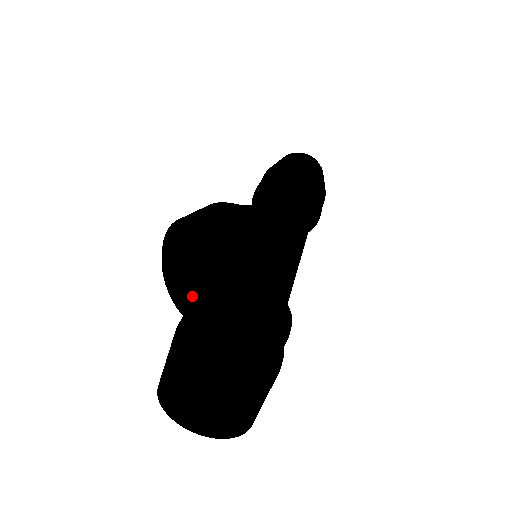
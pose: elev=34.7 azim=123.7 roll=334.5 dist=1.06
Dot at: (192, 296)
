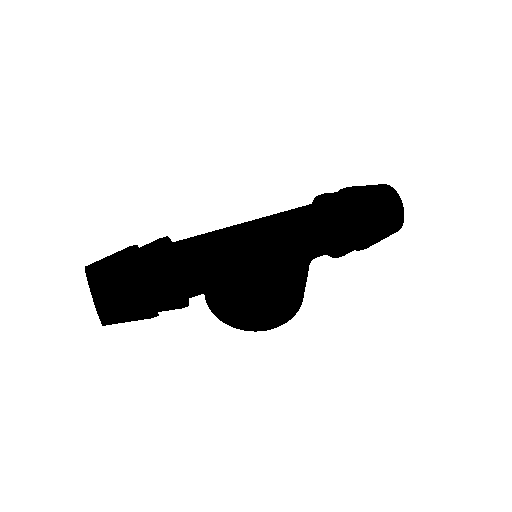
Dot at: occluded
